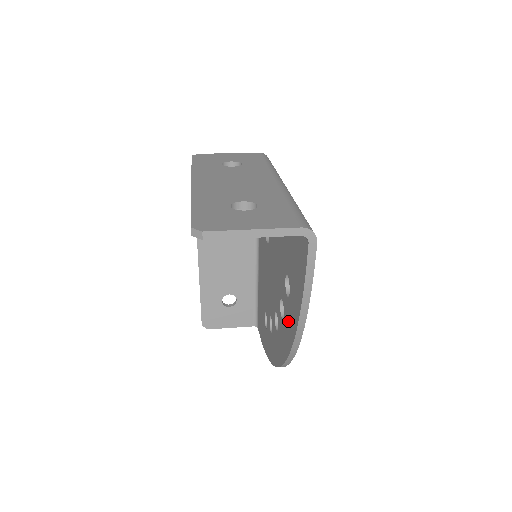
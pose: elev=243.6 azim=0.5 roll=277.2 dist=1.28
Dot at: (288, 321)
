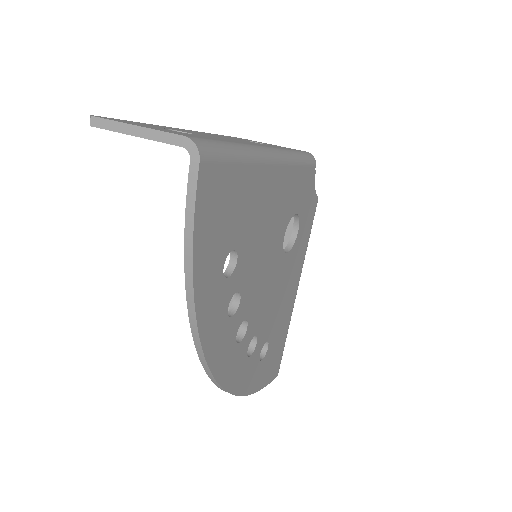
Dot at: occluded
